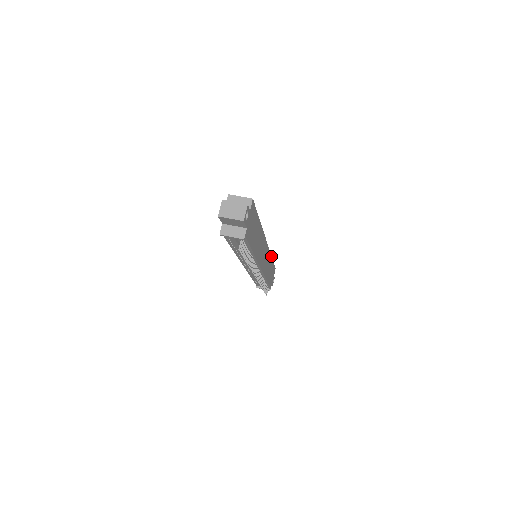
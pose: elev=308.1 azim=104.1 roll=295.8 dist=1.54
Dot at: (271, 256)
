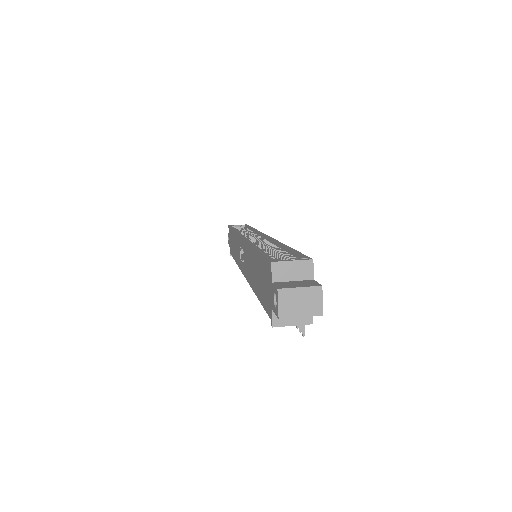
Dot at: (255, 229)
